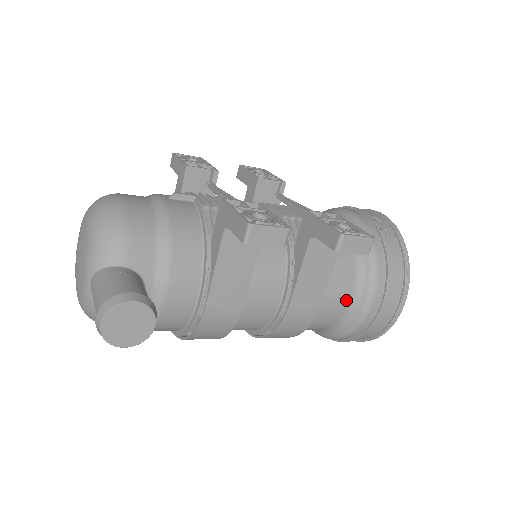
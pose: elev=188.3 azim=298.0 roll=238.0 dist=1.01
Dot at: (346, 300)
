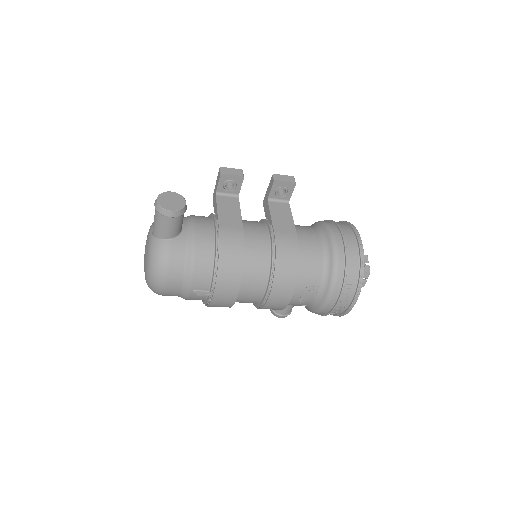
Dot at: (317, 239)
